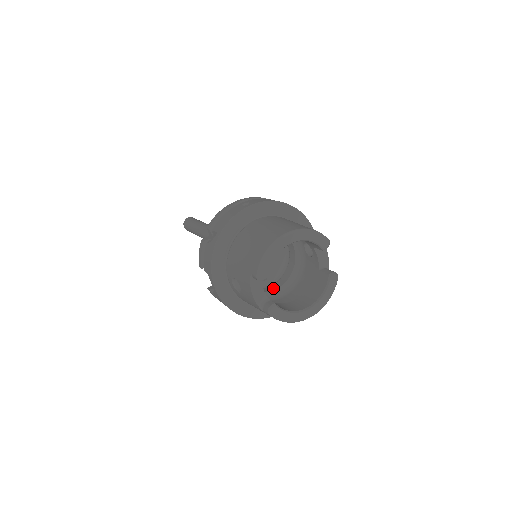
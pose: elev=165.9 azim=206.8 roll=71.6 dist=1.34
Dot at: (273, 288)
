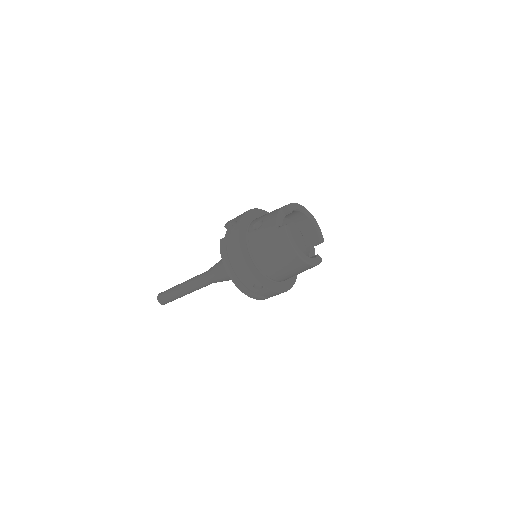
Dot at: occluded
